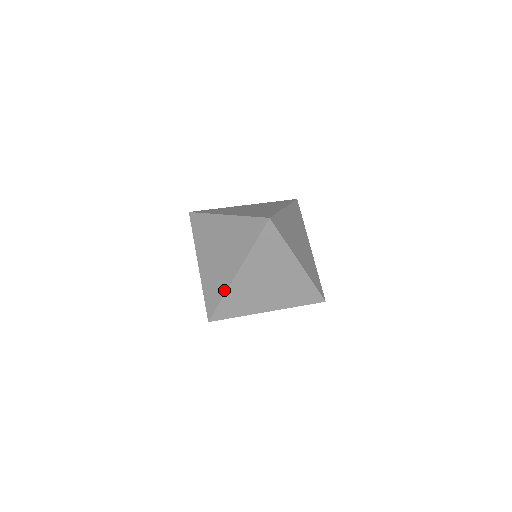
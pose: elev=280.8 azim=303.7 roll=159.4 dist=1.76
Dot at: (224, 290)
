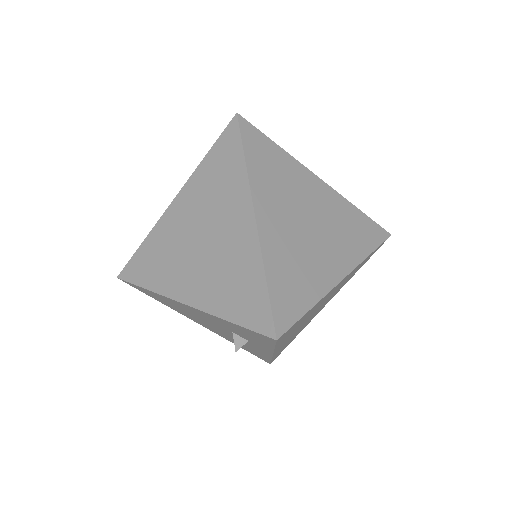
Dot at: (257, 263)
